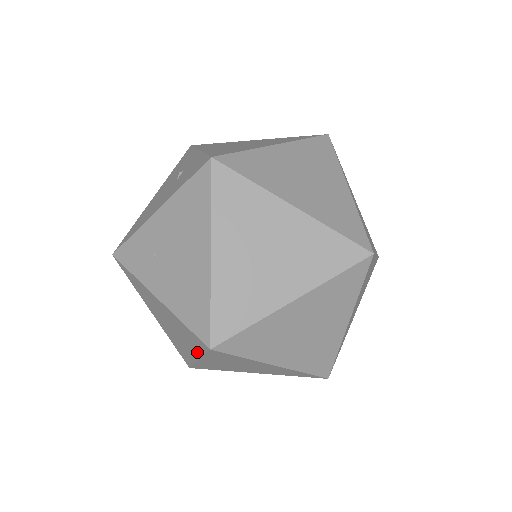
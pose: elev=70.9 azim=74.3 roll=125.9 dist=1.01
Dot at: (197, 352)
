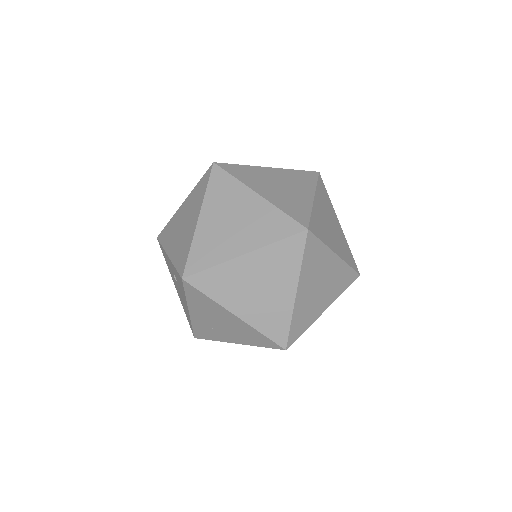
Dot at: occluded
